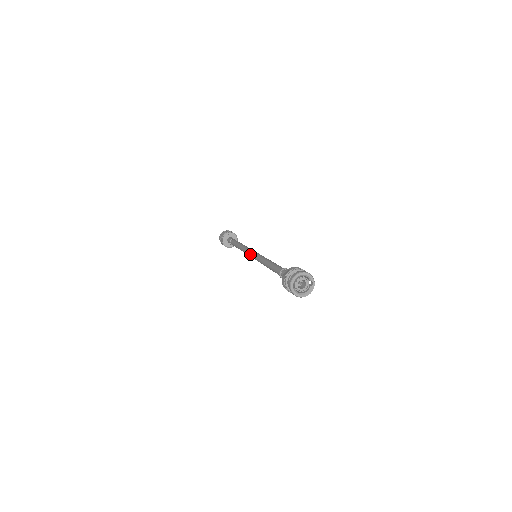
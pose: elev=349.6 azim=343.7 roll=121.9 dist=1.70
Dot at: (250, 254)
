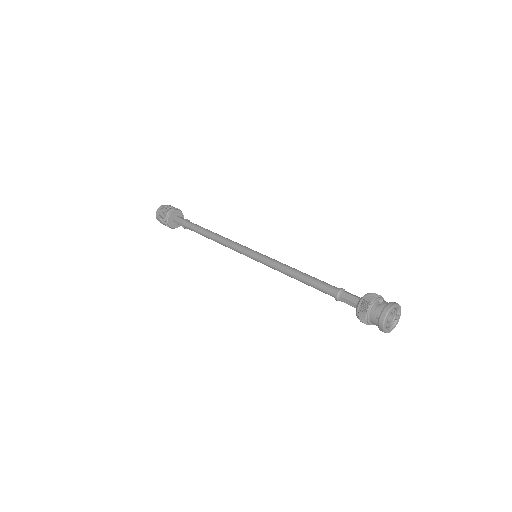
Dot at: (246, 252)
